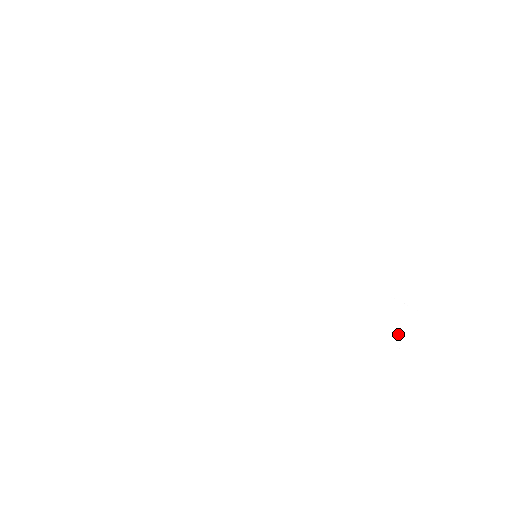
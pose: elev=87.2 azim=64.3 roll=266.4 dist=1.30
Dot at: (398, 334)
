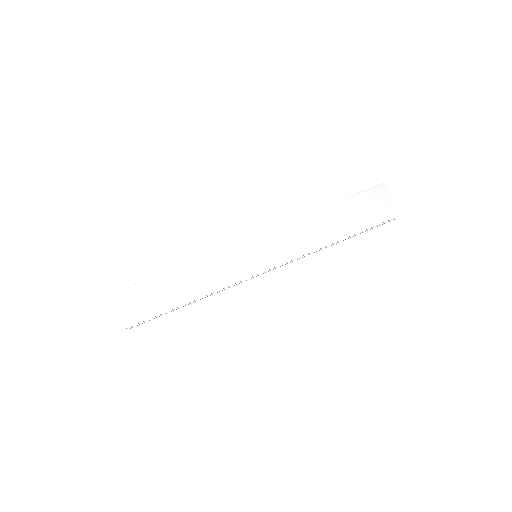
Dot at: (388, 209)
